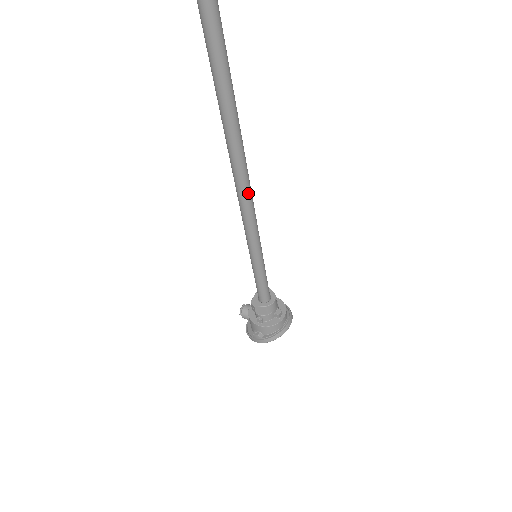
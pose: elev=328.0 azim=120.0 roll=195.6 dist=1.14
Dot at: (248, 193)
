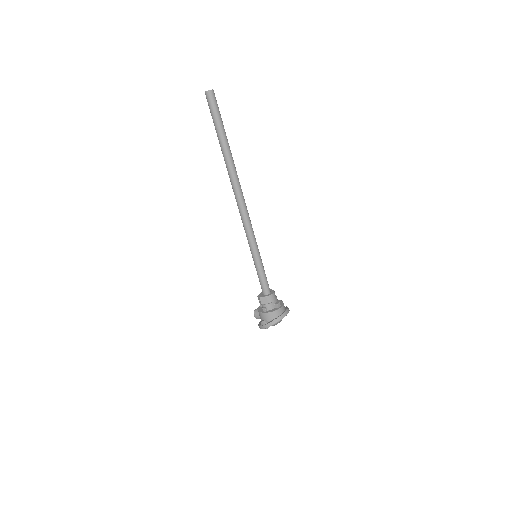
Dot at: (244, 207)
